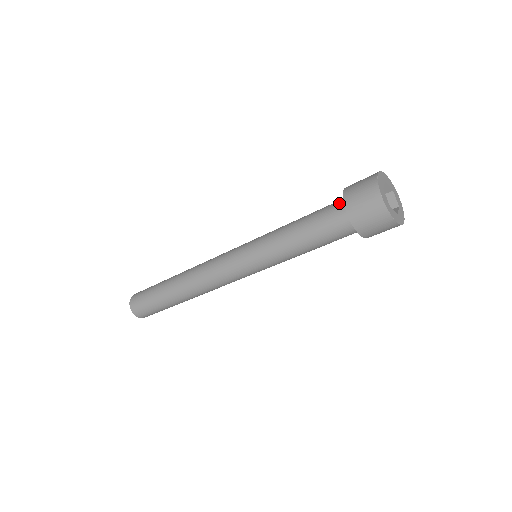
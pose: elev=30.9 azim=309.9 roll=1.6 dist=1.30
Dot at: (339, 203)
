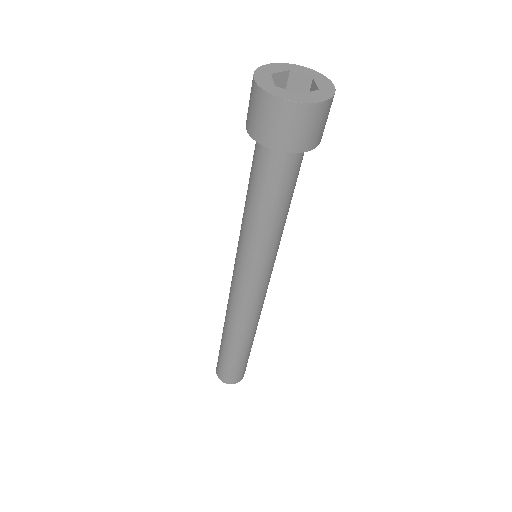
Dot at: occluded
